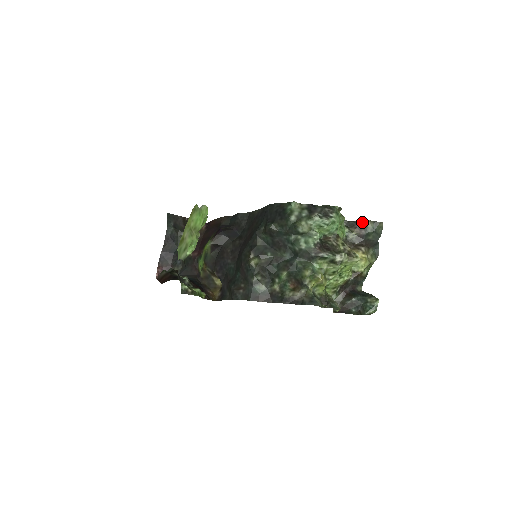
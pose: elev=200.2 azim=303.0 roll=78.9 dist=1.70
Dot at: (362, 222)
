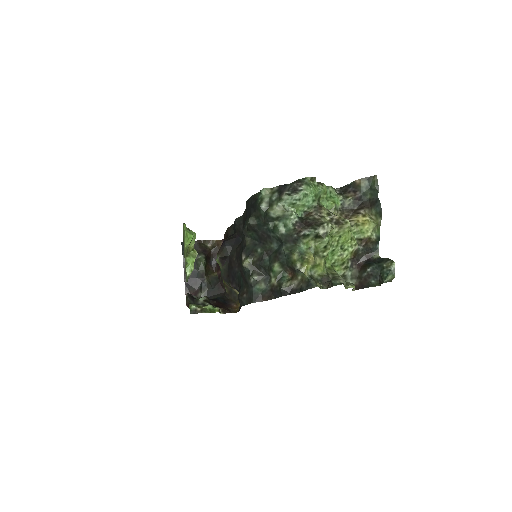
Dot at: (354, 183)
